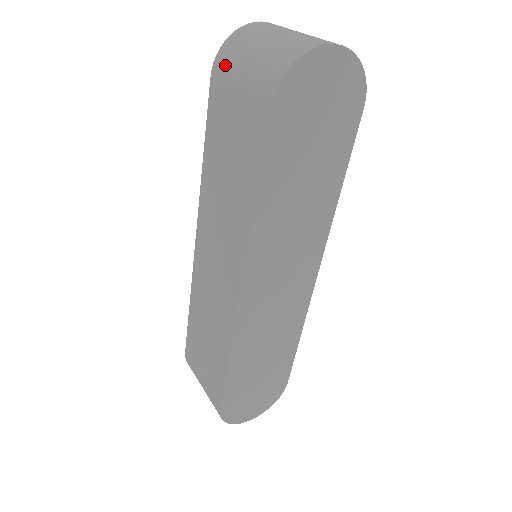
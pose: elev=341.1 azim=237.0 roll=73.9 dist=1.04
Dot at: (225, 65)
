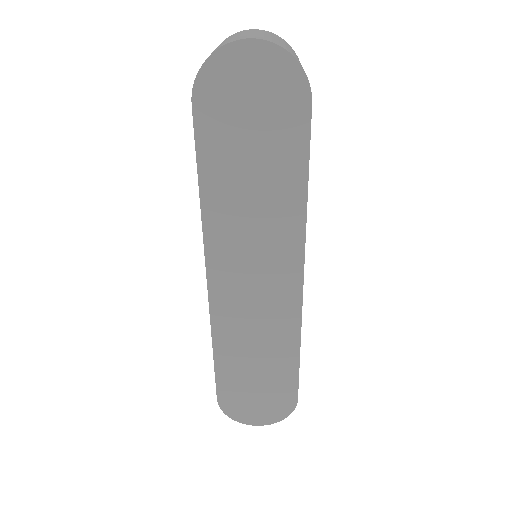
Dot at: occluded
